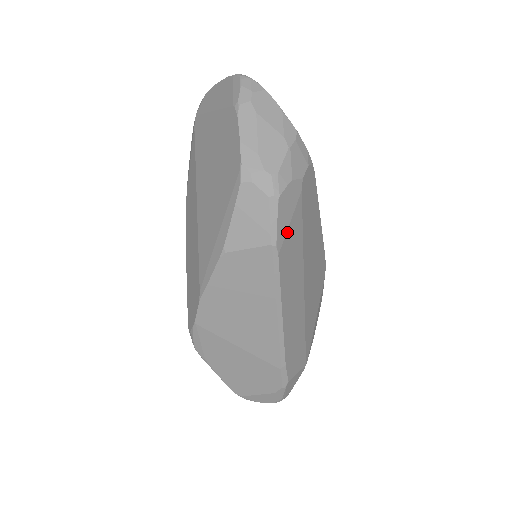
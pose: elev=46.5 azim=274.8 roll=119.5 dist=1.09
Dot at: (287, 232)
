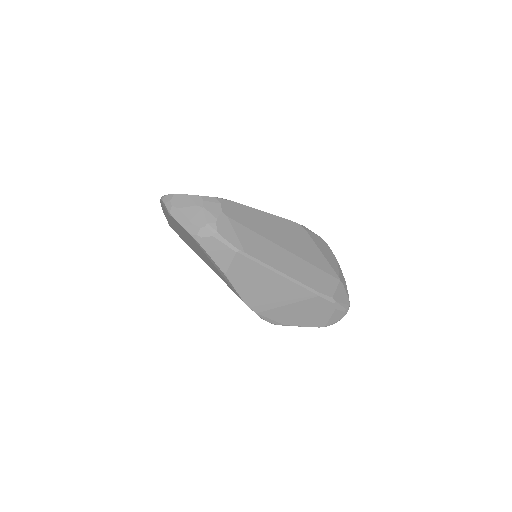
Dot at: (239, 240)
